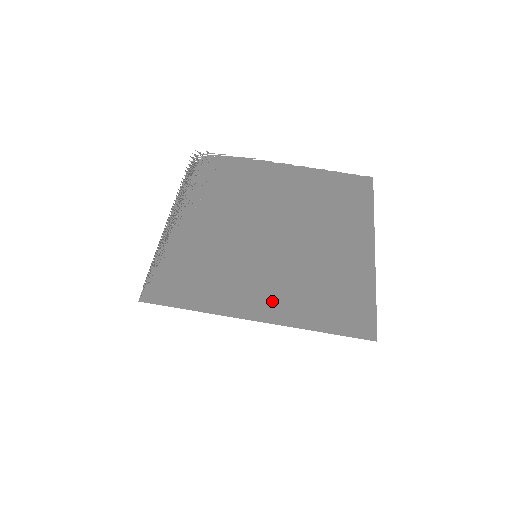
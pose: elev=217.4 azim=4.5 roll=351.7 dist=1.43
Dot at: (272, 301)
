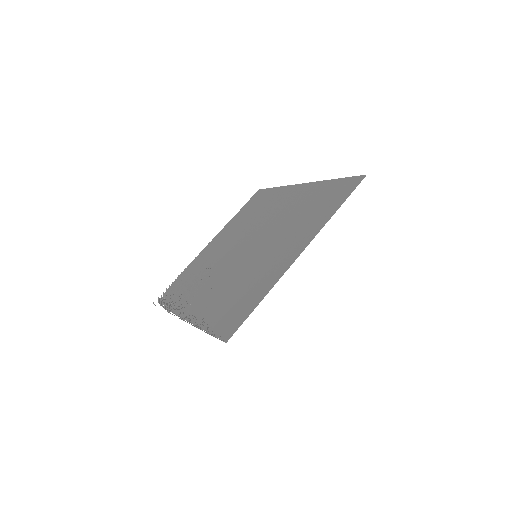
Dot at: (295, 243)
